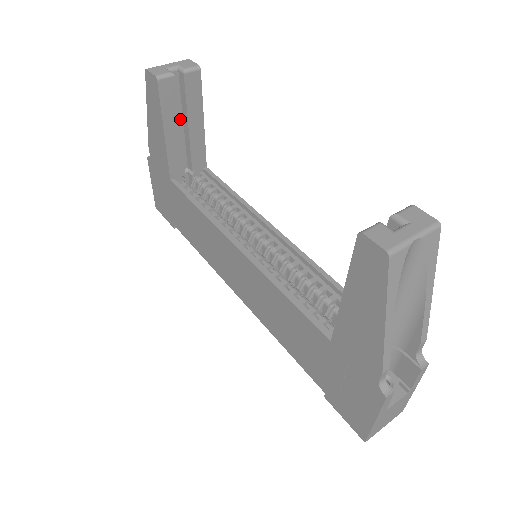
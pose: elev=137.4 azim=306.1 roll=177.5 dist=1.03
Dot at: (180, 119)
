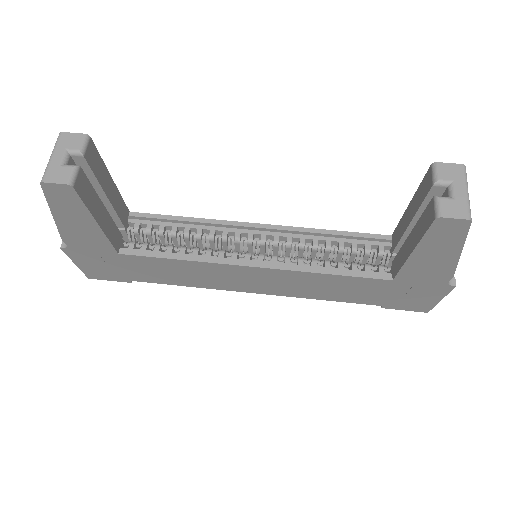
Dot at: occluded
